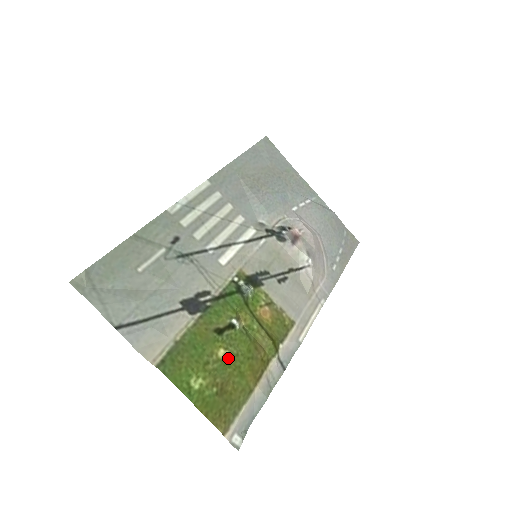
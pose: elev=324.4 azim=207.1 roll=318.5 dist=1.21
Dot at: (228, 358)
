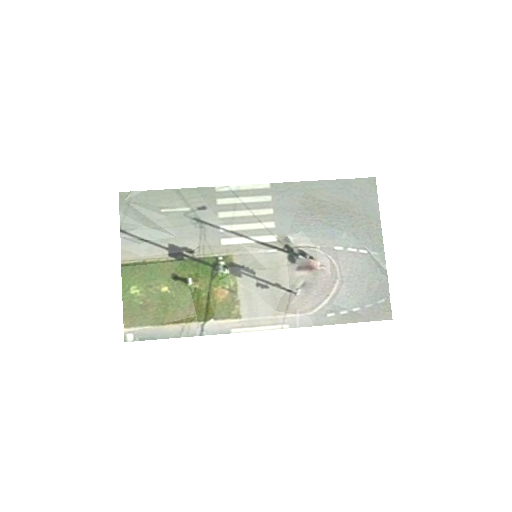
Dot at: (166, 295)
